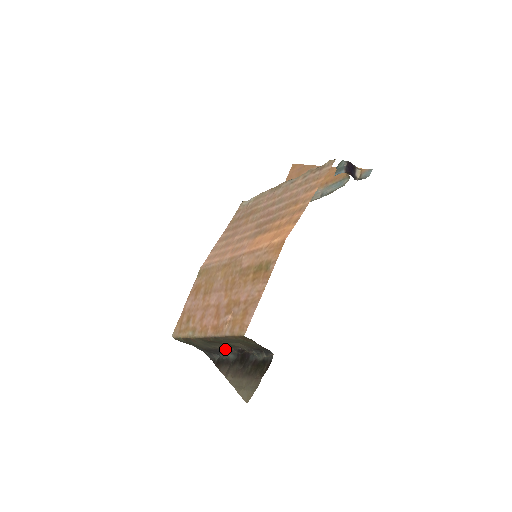
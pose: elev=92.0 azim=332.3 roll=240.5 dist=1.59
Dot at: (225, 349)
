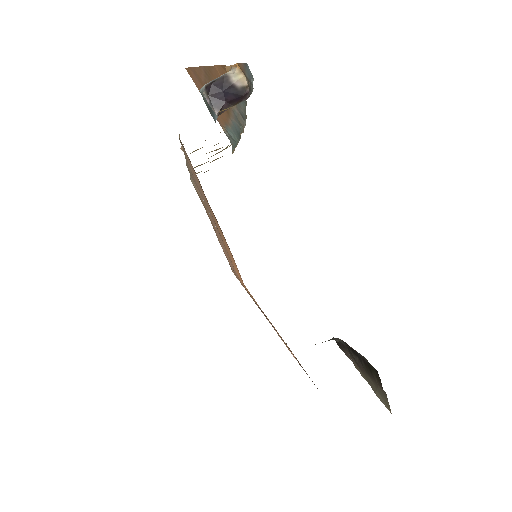
Dot at: occluded
